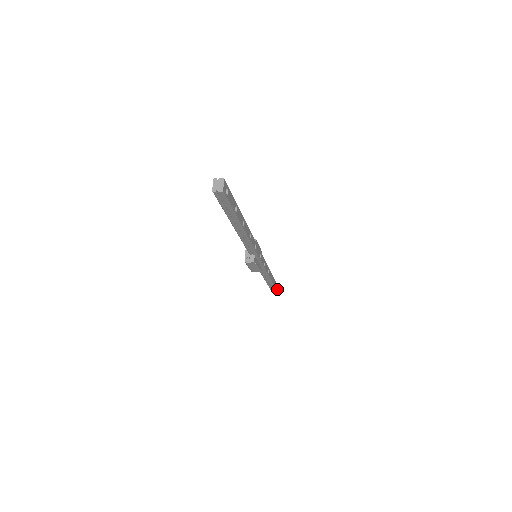
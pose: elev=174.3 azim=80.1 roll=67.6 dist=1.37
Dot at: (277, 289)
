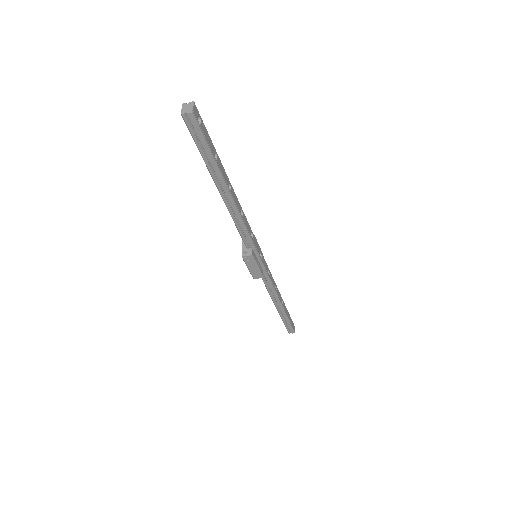
Dot at: occluded
